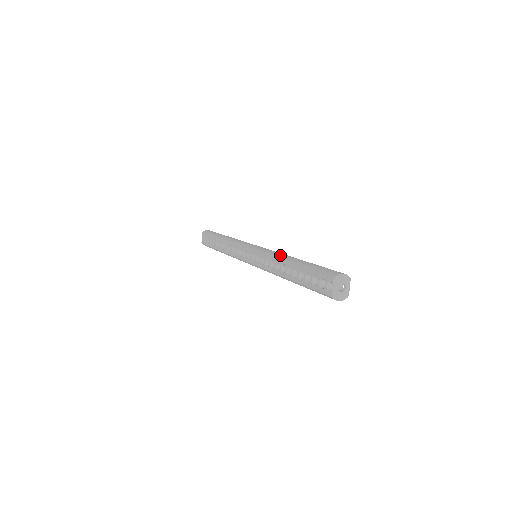
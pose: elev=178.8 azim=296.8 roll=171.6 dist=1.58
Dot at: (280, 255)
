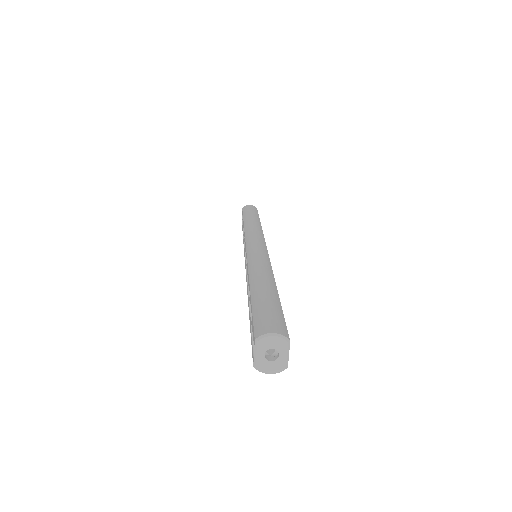
Dot at: (255, 268)
